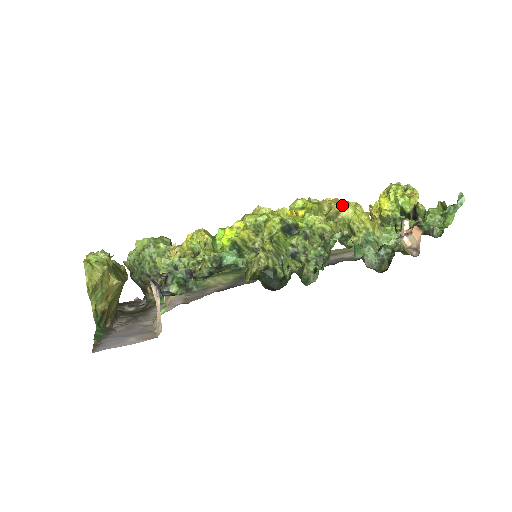
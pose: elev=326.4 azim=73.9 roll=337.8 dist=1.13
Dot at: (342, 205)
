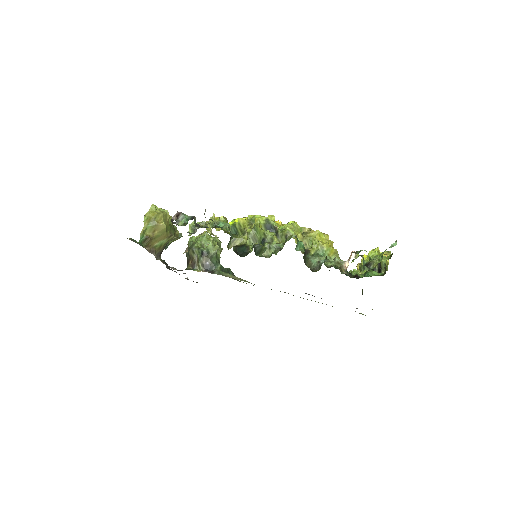
Dot at: occluded
